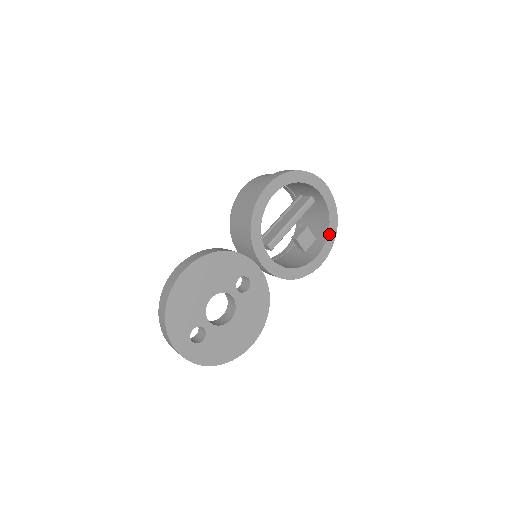
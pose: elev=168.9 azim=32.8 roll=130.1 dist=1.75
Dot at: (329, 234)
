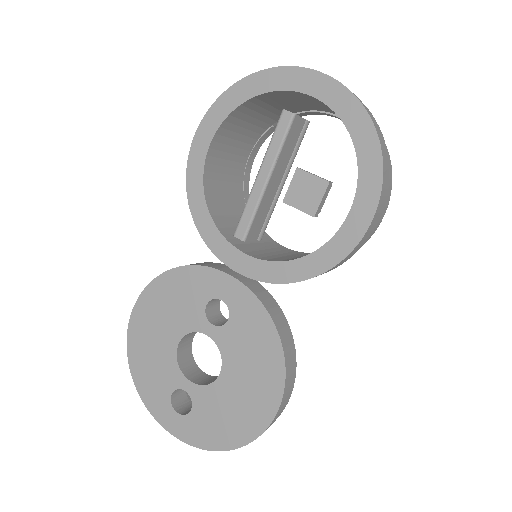
Dot at: (360, 156)
